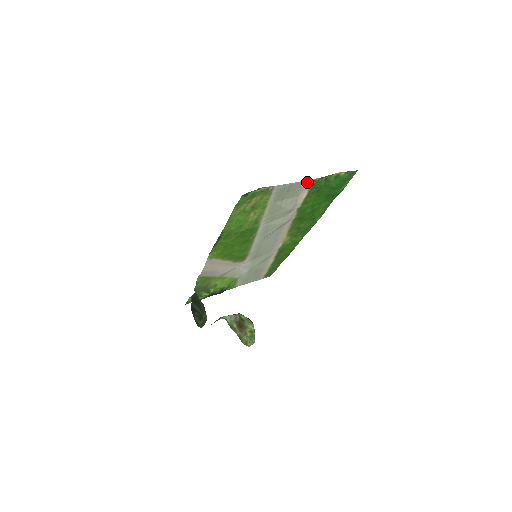
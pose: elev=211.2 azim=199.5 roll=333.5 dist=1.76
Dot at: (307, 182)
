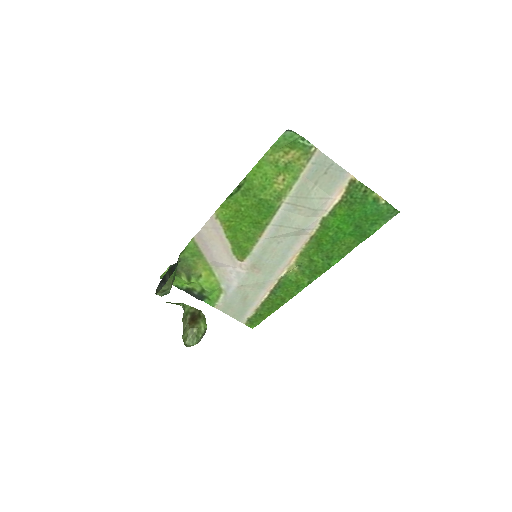
Dot at: (347, 178)
